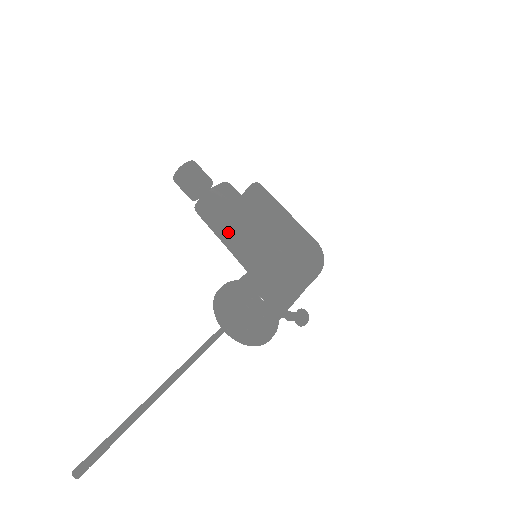
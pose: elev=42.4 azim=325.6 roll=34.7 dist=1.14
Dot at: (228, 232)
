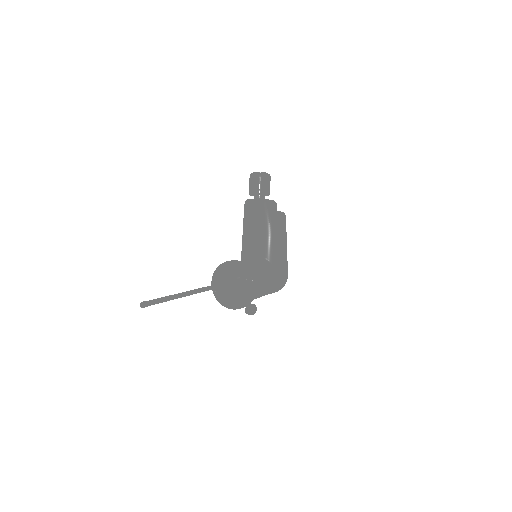
Dot at: (254, 230)
